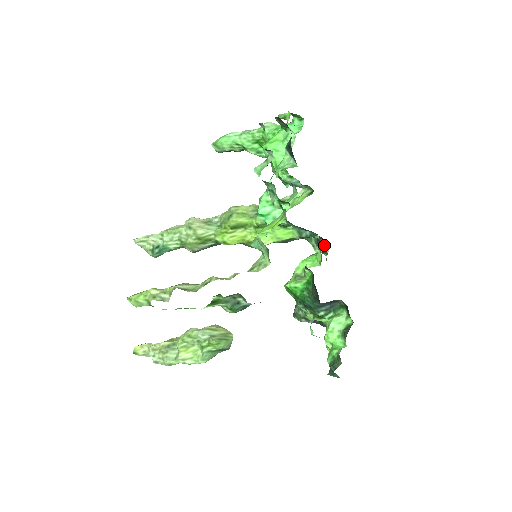
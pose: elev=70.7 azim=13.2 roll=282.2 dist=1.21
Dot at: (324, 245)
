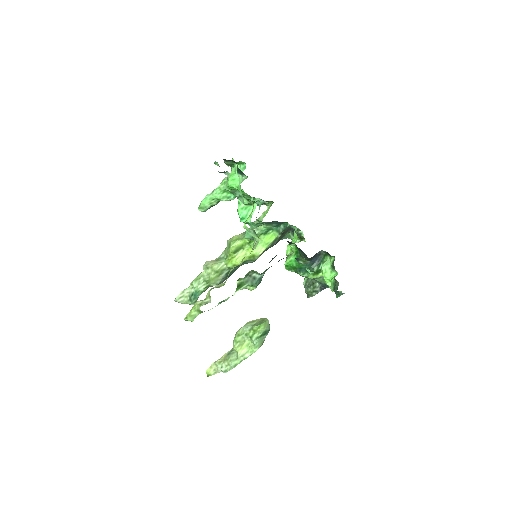
Dot at: (296, 229)
